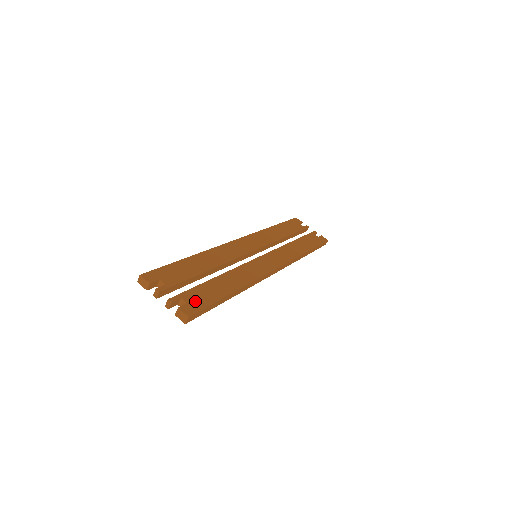
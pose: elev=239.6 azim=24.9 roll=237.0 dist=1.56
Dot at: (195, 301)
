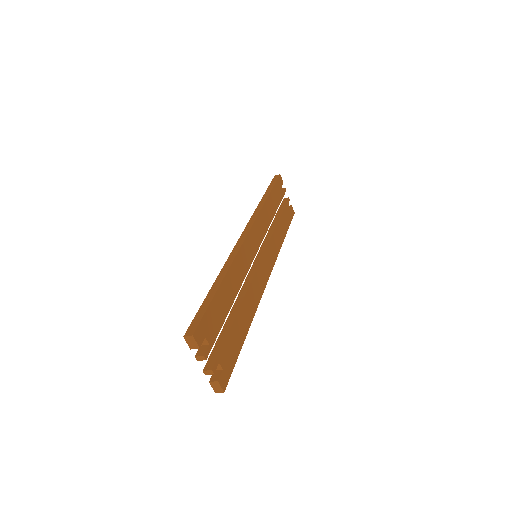
Dot at: (227, 363)
